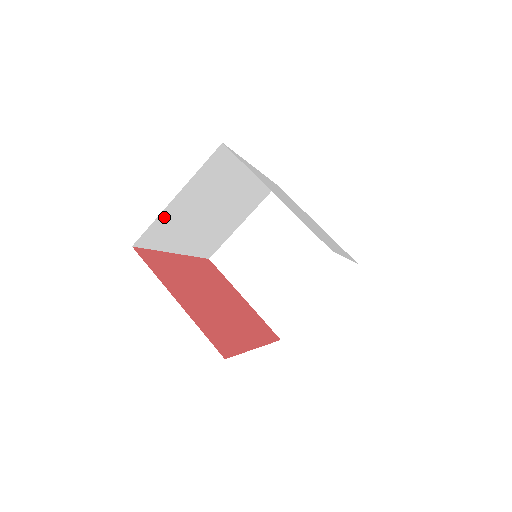
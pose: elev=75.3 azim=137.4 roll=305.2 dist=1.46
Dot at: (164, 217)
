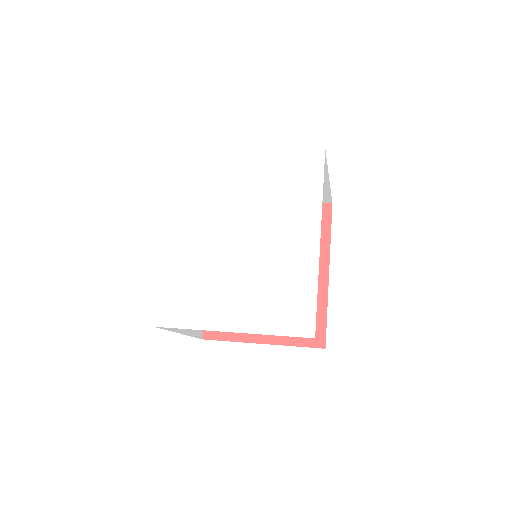
Dot at: occluded
